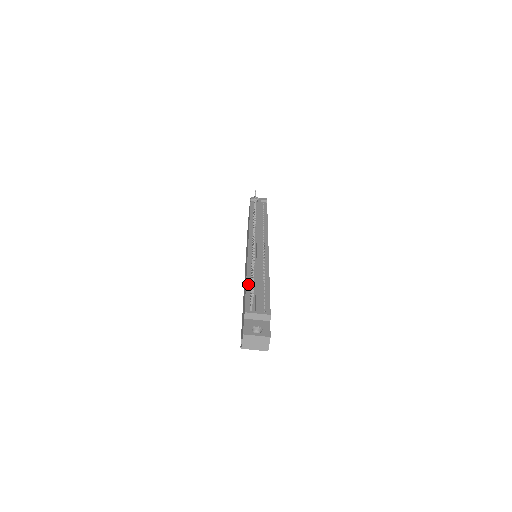
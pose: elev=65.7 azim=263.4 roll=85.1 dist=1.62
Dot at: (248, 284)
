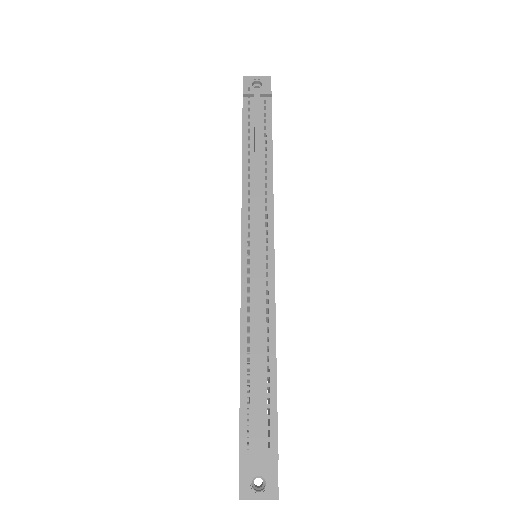
Dot at: (243, 372)
